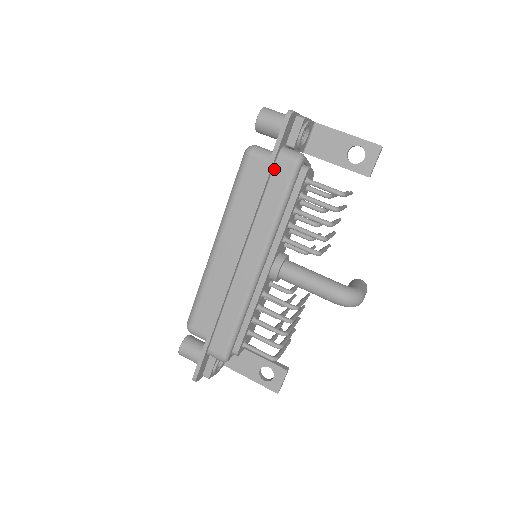
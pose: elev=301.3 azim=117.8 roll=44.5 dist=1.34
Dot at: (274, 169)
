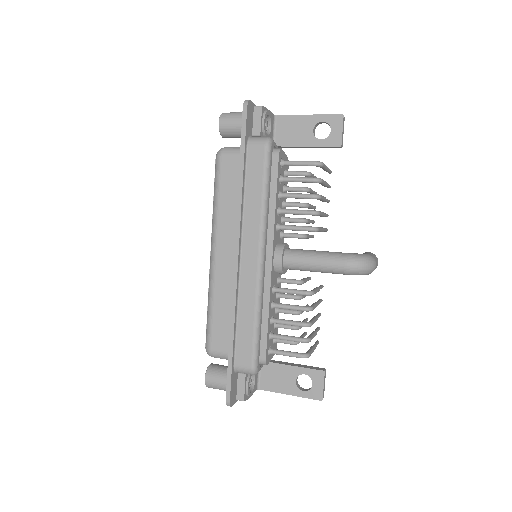
Dot at: (247, 158)
